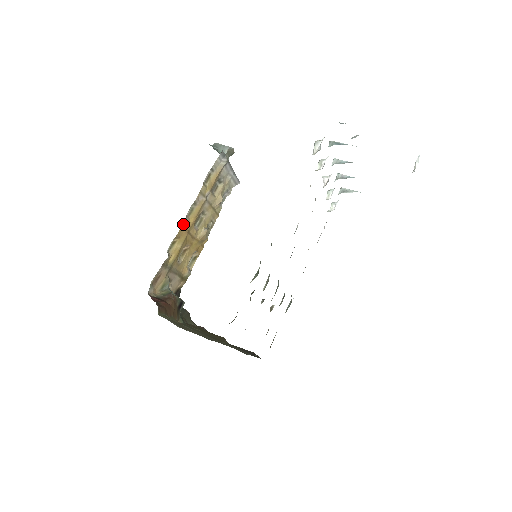
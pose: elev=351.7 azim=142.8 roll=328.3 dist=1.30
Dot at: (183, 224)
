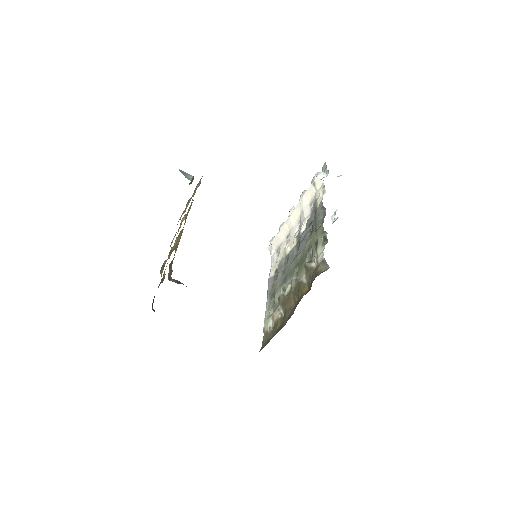
Dot at: (185, 221)
